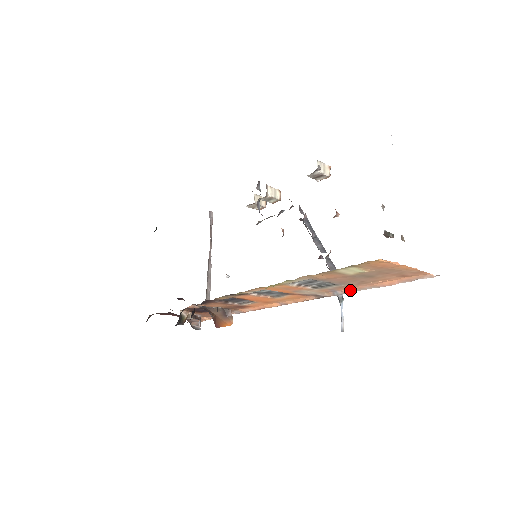
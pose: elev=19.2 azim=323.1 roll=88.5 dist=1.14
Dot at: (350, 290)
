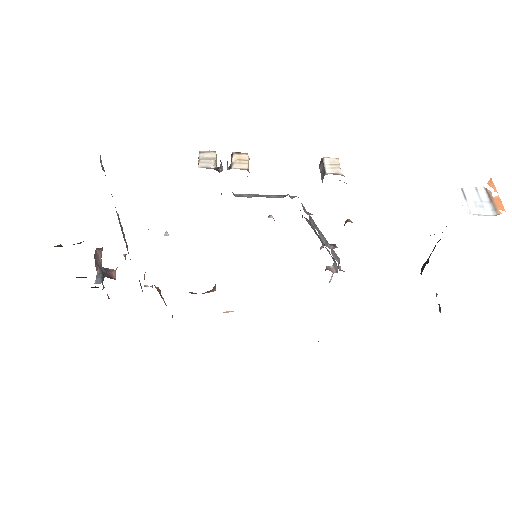
Dot at: occluded
